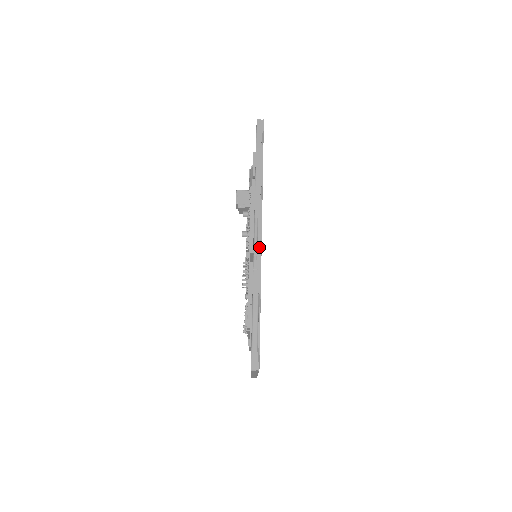
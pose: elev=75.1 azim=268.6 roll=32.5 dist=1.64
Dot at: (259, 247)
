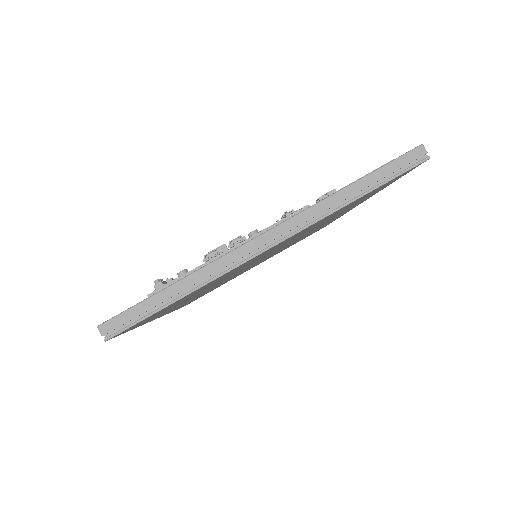
Dot at: occluded
